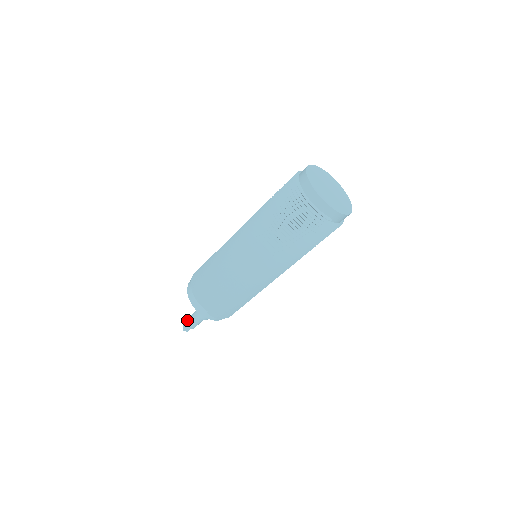
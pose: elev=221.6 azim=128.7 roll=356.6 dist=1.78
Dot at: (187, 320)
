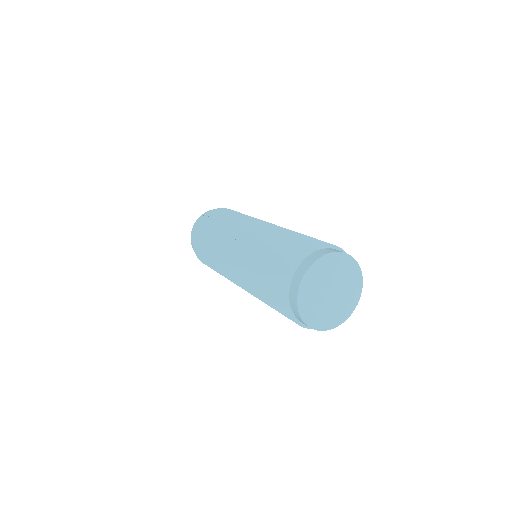
Dot at: occluded
